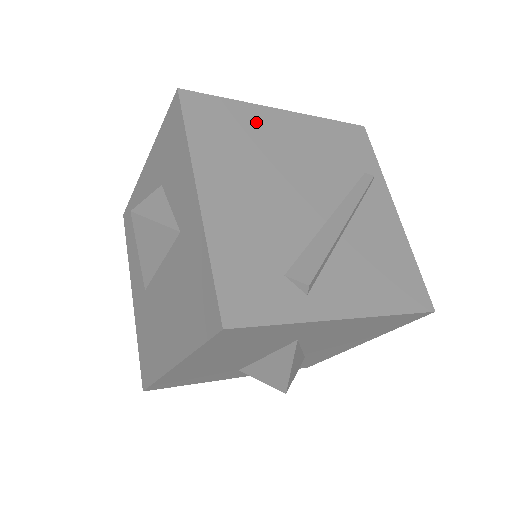
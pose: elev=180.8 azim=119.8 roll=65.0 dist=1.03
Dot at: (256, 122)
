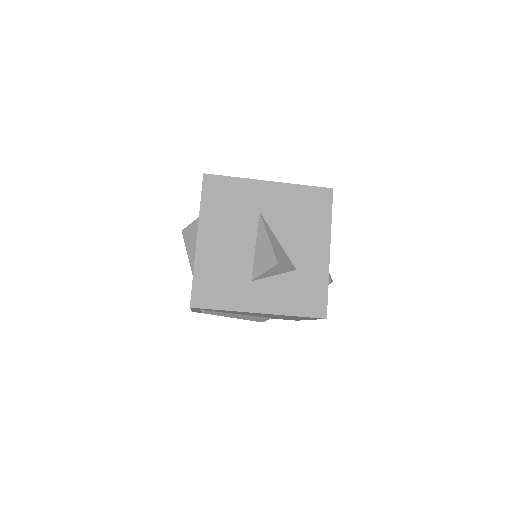
Dot at: occluded
